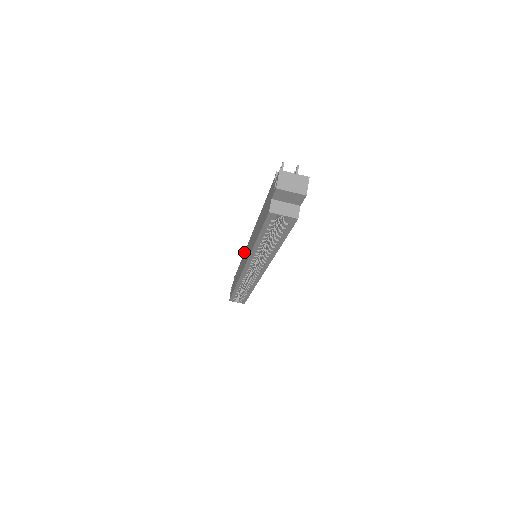
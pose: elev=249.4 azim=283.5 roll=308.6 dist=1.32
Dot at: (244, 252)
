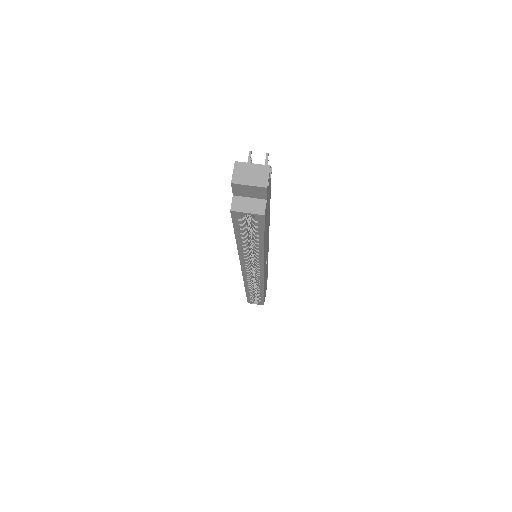
Dot at: occluded
